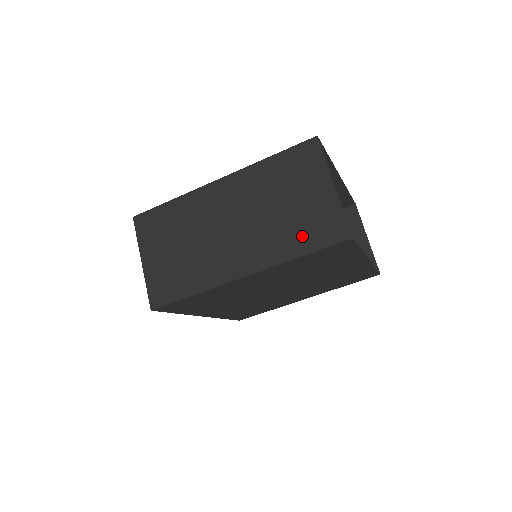
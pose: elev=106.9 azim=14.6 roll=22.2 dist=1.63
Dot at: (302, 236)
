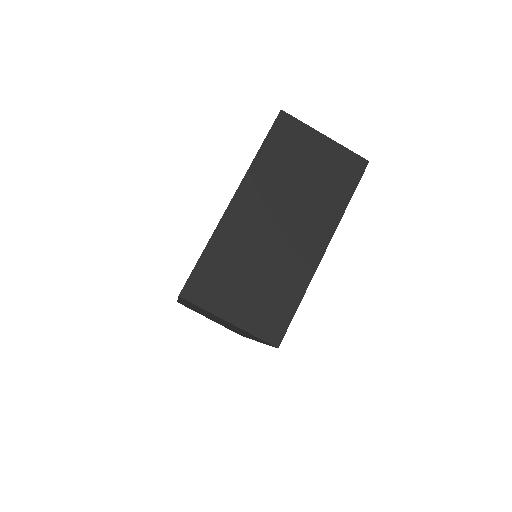
Dot at: (338, 187)
